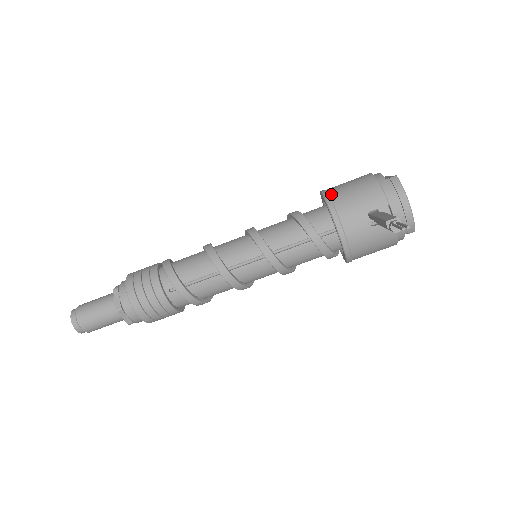
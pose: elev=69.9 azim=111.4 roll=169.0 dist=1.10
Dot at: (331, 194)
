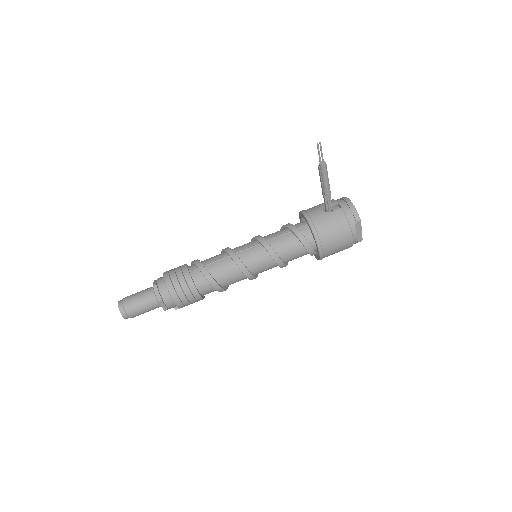
Dot at: occluded
